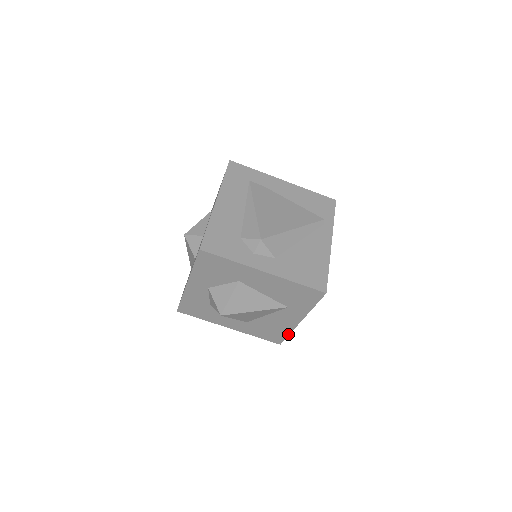
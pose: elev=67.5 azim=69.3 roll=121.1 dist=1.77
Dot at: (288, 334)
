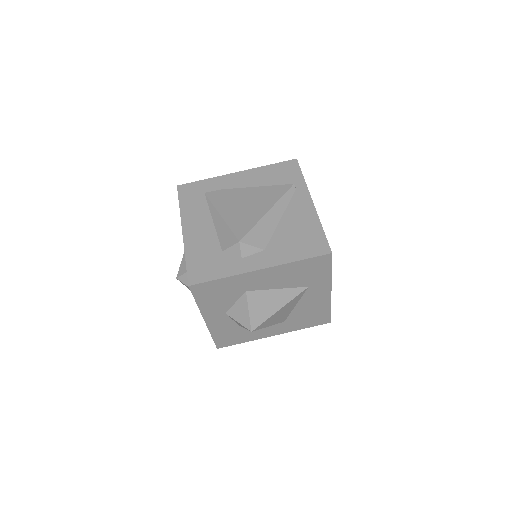
Dot at: (329, 309)
